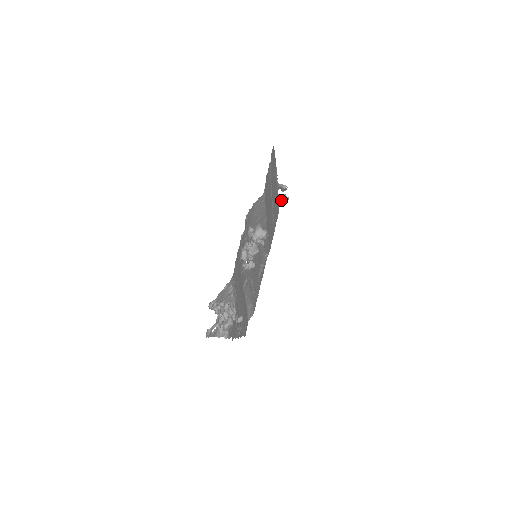
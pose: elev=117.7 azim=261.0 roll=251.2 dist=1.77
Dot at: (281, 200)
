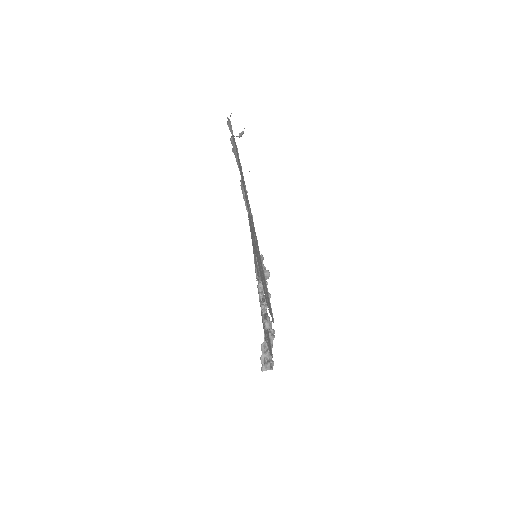
Dot at: occluded
